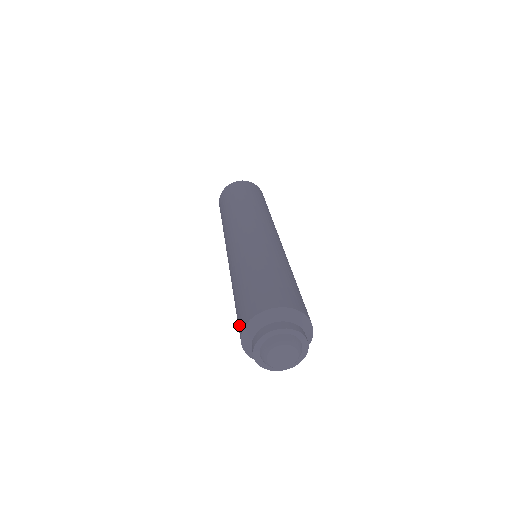
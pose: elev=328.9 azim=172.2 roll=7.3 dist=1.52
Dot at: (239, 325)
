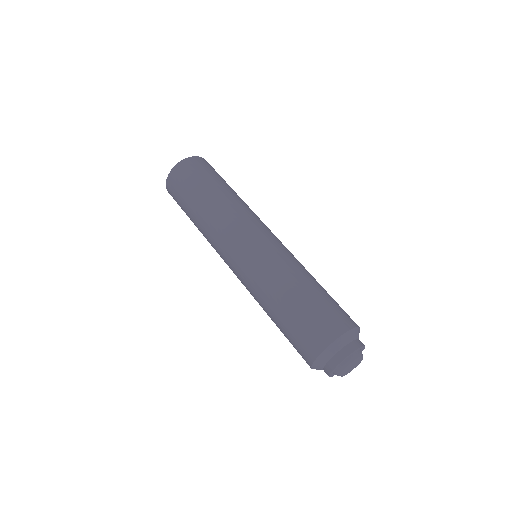
Dot at: (311, 342)
